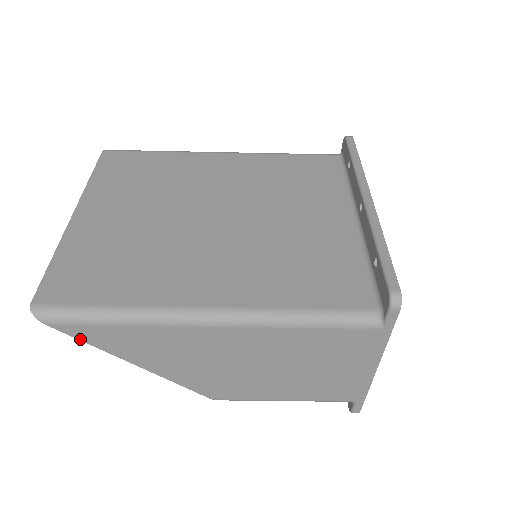
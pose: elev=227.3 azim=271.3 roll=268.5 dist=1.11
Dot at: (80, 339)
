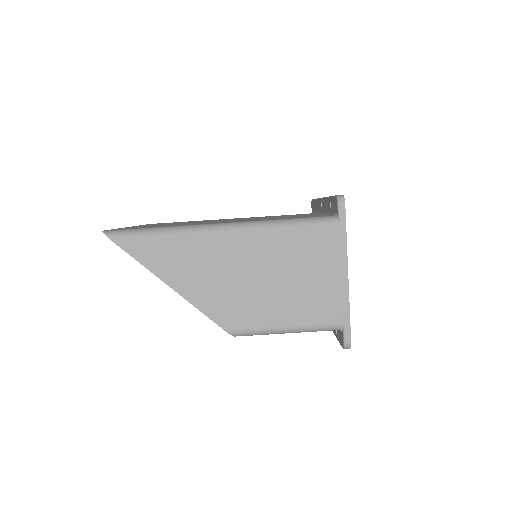
Dot at: (131, 255)
